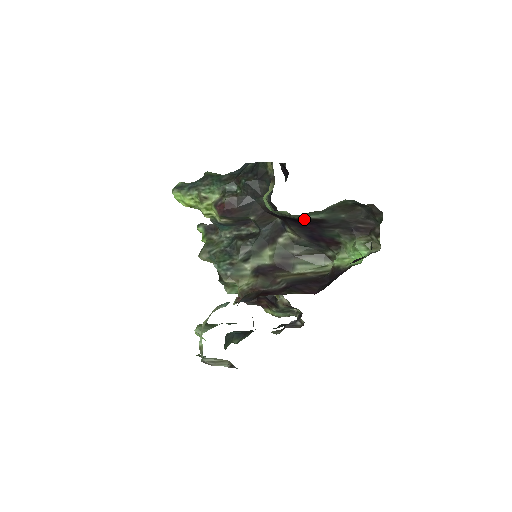
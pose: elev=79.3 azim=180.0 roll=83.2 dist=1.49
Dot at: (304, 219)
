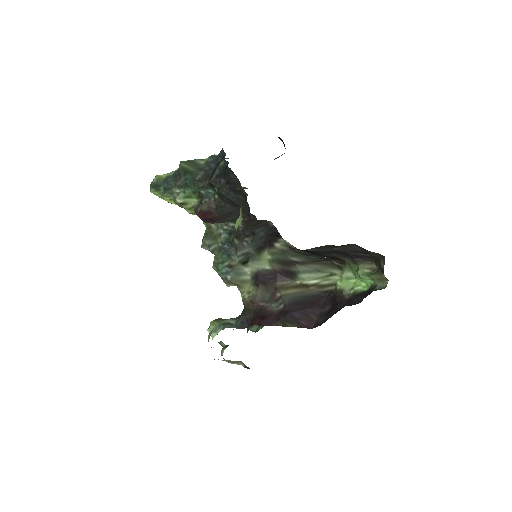
Dot at: occluded
